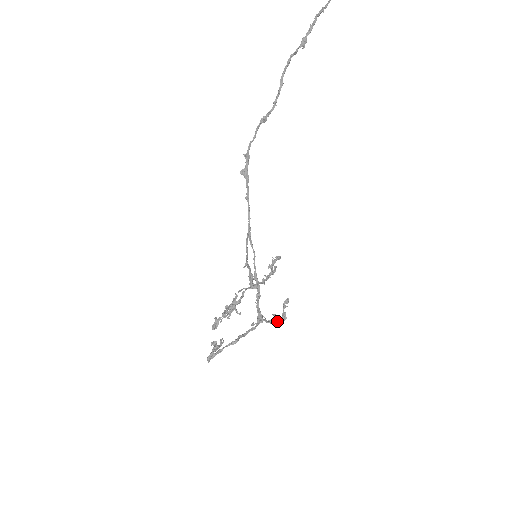
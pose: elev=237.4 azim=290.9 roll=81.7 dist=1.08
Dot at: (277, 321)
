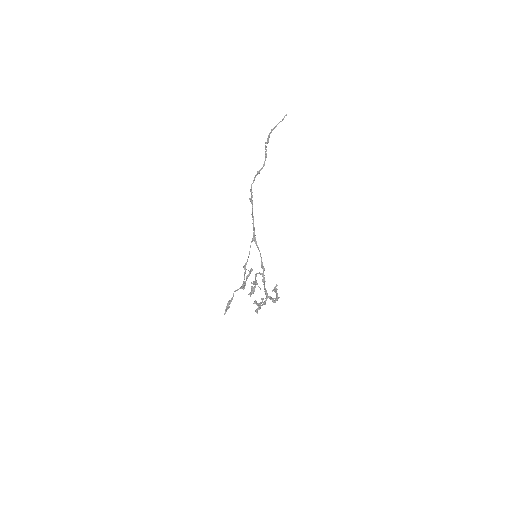
Dot at: (274, 300)
